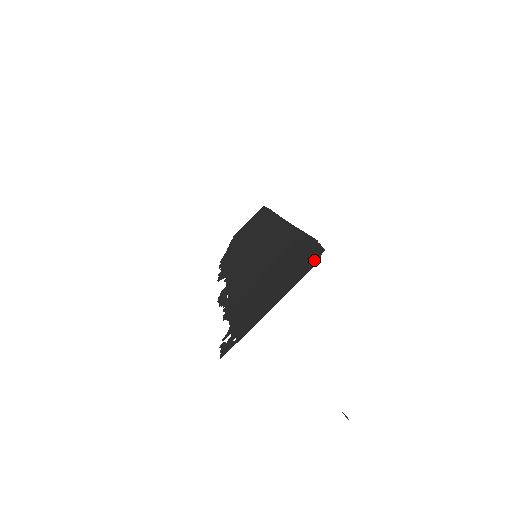
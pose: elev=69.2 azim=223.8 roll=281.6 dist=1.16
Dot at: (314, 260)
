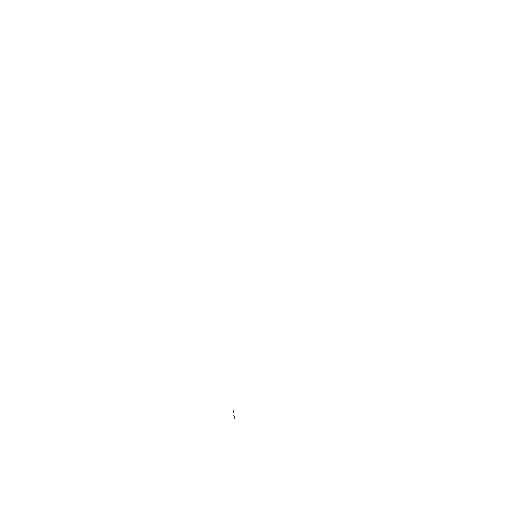
Dot at: occluded
